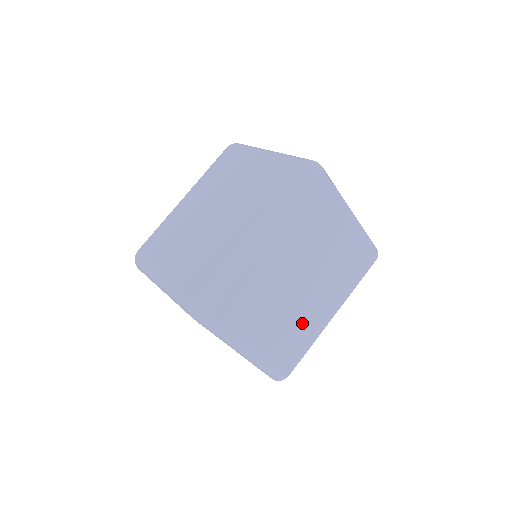
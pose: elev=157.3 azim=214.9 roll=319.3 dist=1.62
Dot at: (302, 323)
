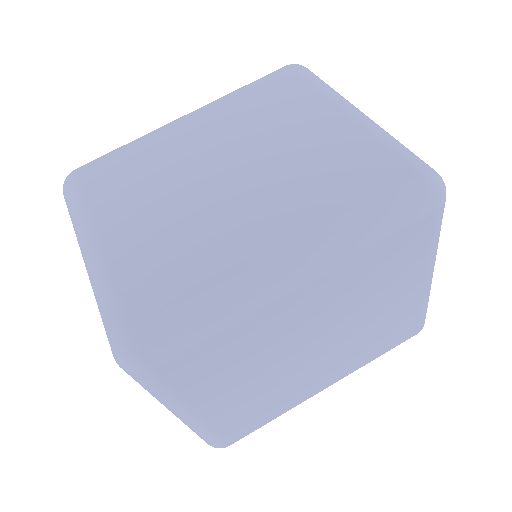
Dot at: (282, 392)
